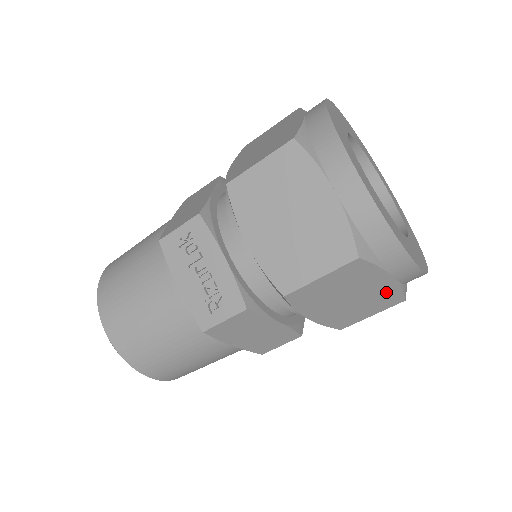
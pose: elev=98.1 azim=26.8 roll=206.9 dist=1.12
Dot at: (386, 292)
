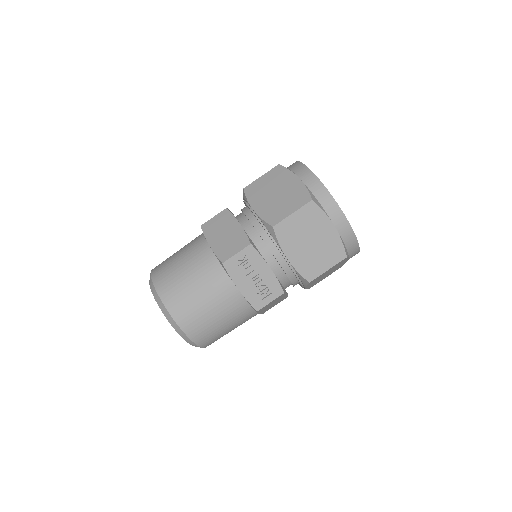
Dot at: occluded
